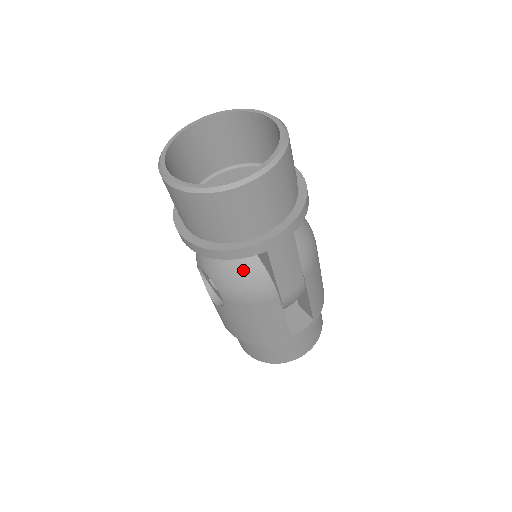
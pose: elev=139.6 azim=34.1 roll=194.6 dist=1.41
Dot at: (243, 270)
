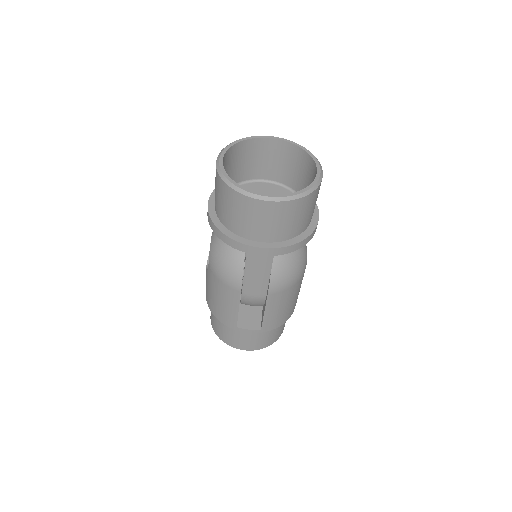
Dot at: (230, 255)
